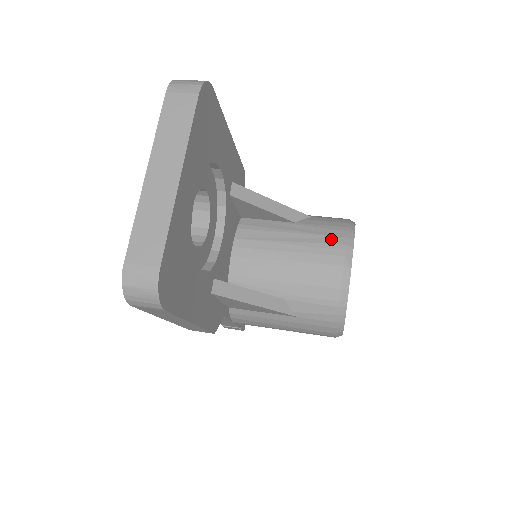
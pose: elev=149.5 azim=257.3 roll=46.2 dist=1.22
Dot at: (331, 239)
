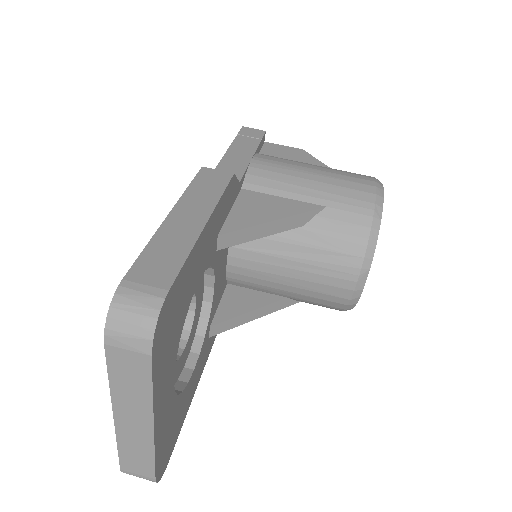
Dot at: (345, 259)
